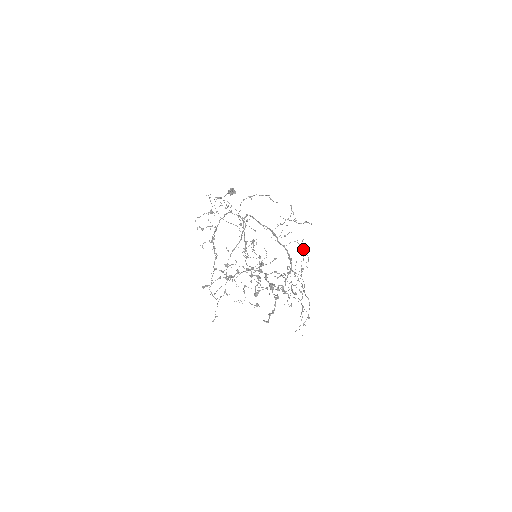
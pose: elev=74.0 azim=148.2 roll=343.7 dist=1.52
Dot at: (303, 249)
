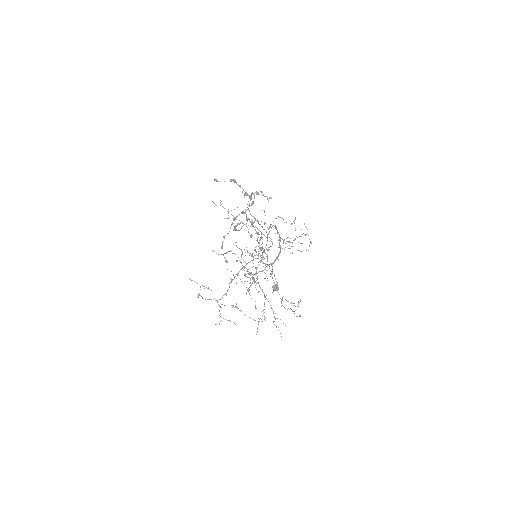
Dot at: occluded
